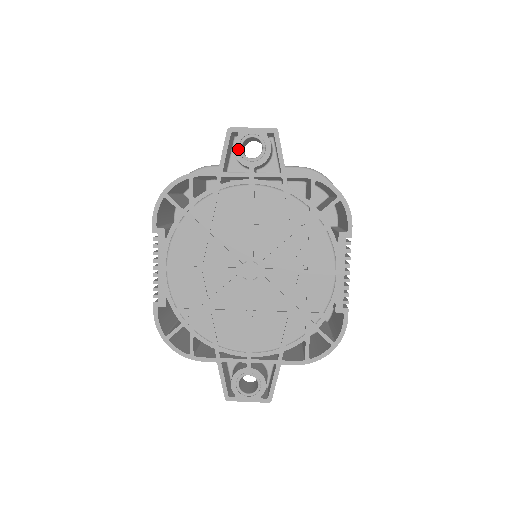
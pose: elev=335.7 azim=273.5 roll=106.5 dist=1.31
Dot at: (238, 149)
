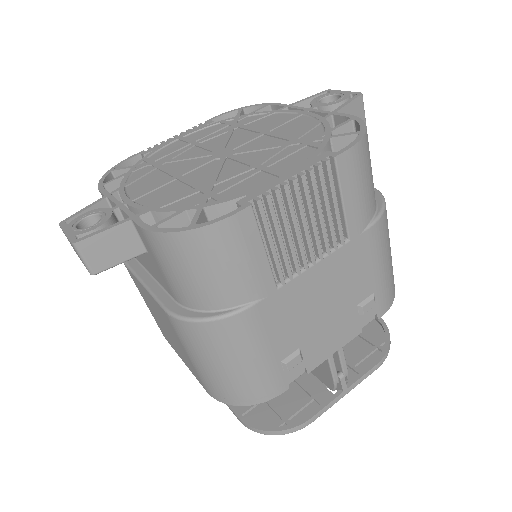
Dot at: (319, 98)
